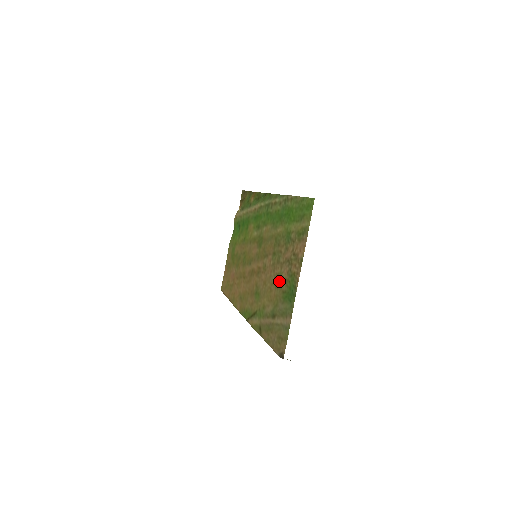
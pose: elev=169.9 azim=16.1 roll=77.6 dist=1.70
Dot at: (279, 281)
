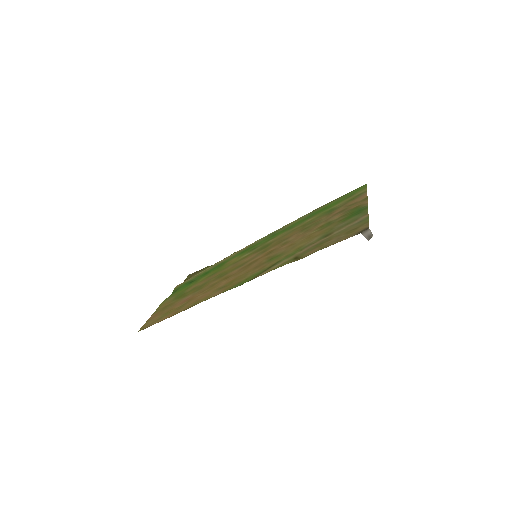
Dot at: (327, 224)
